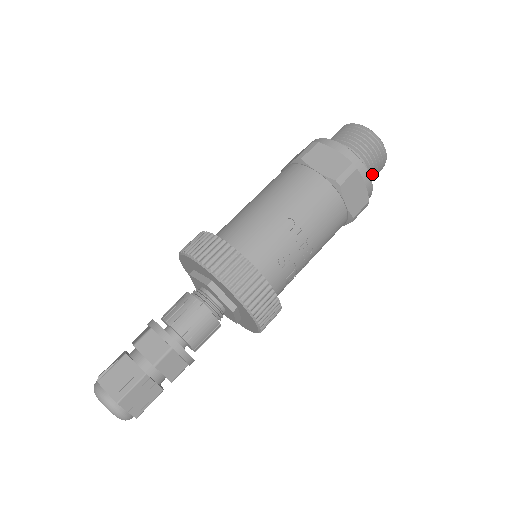
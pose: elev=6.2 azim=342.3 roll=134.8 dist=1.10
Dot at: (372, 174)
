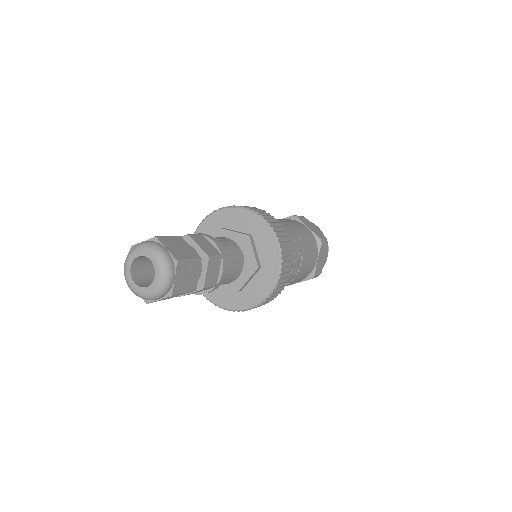
Dot at: occluded
